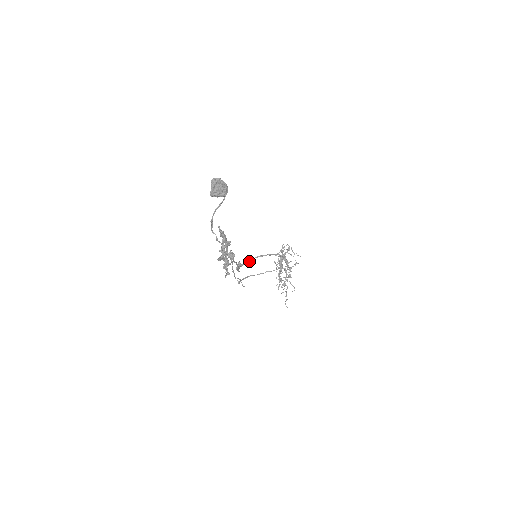
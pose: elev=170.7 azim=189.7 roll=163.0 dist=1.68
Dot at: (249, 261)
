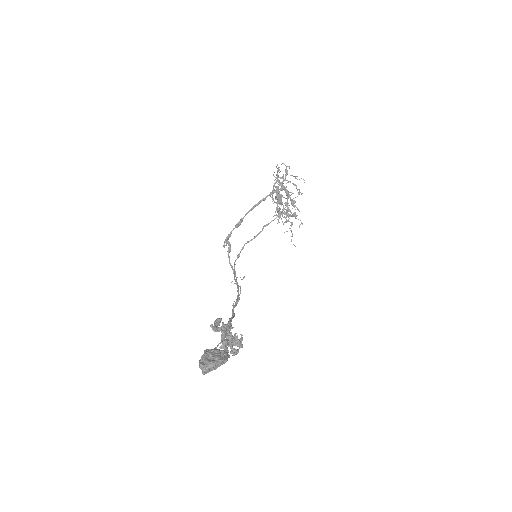
Dot at: (238, 226)
